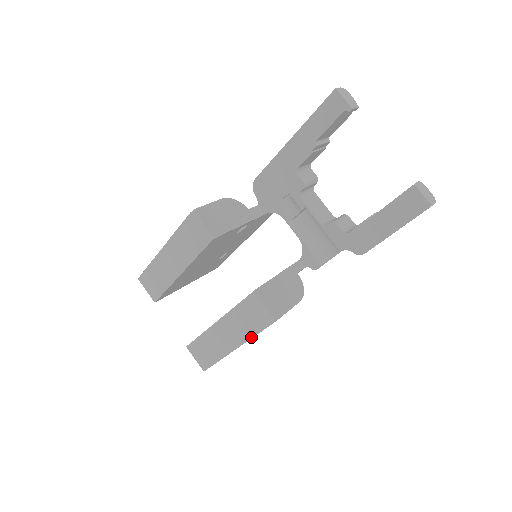
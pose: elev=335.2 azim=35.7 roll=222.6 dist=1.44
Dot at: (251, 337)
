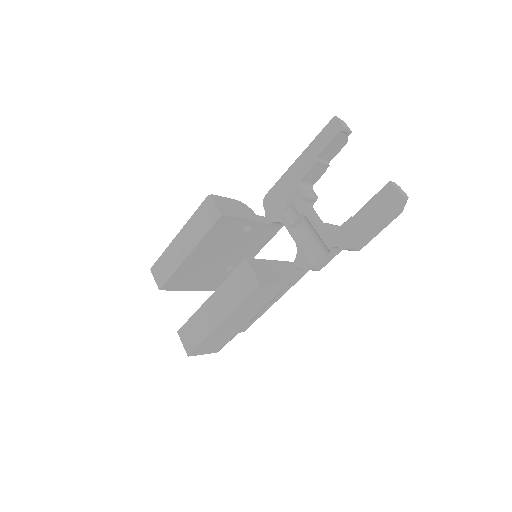
Dot at: (237, 306)
